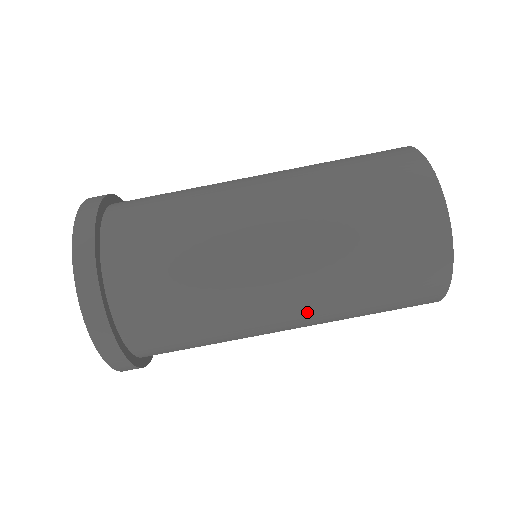
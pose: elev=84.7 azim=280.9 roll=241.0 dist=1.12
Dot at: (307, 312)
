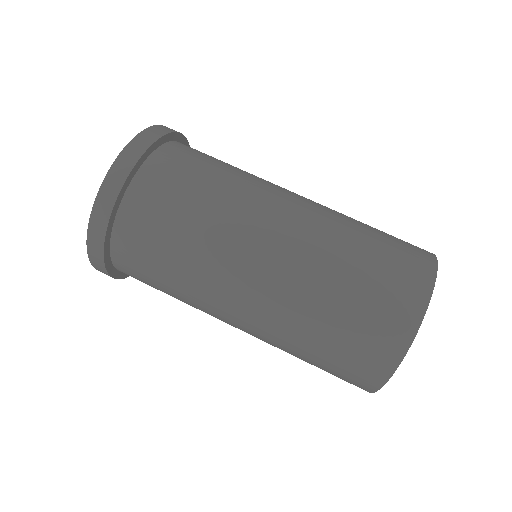
Dot at: (255, 336)
